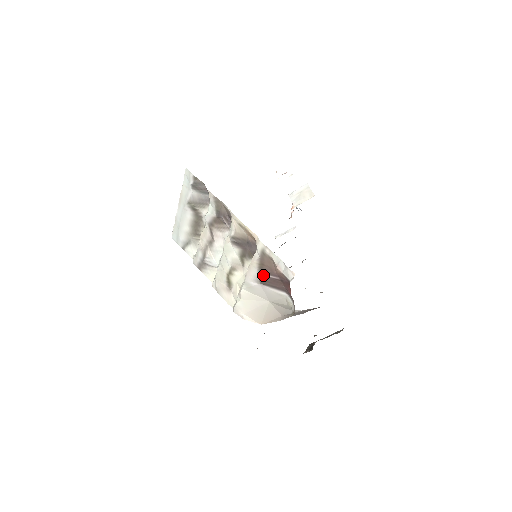
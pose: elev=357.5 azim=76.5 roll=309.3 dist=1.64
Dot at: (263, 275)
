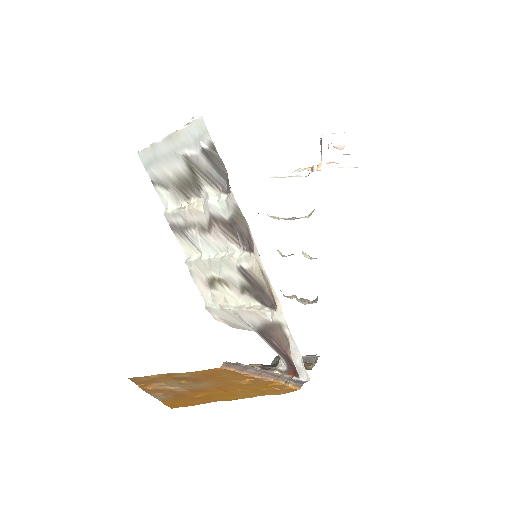
Dot at: (266, 333)
